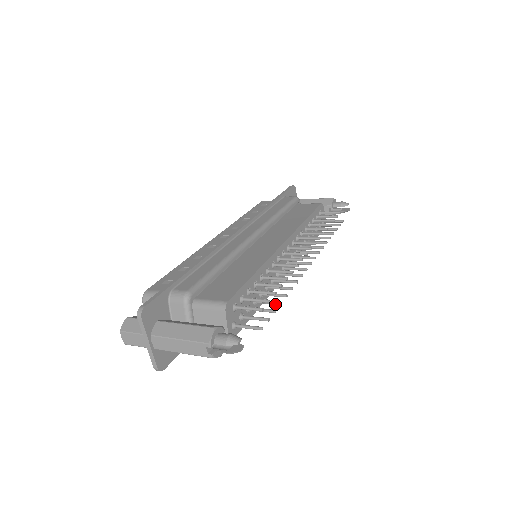
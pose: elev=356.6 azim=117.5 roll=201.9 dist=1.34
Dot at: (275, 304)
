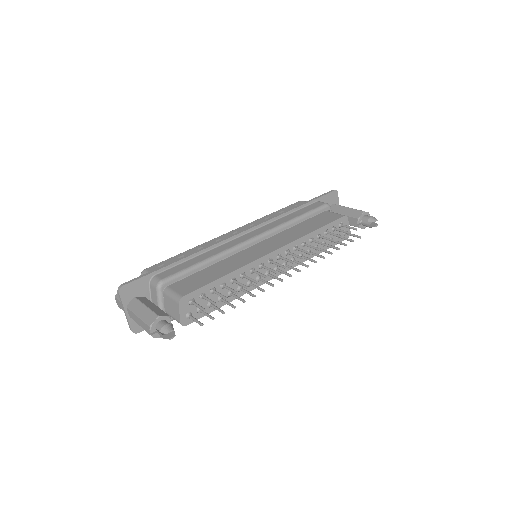
Dot at: (231, 306)
